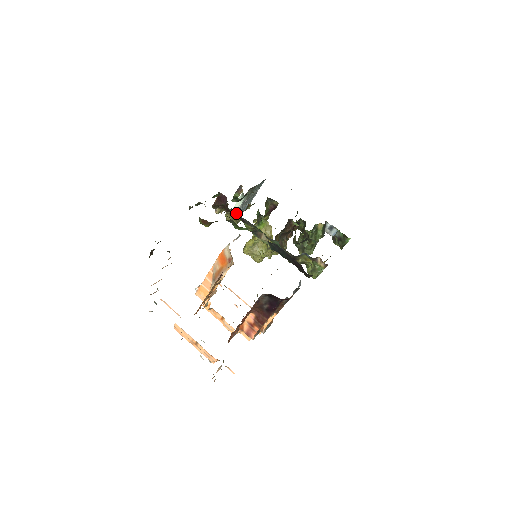
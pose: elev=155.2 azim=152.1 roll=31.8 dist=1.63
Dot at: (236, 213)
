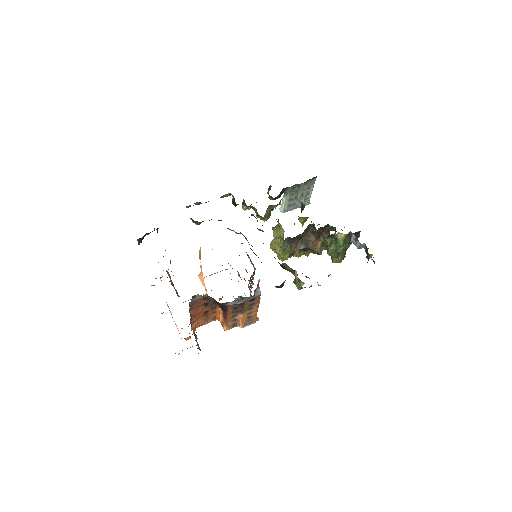
Dot at: (285, 209)
